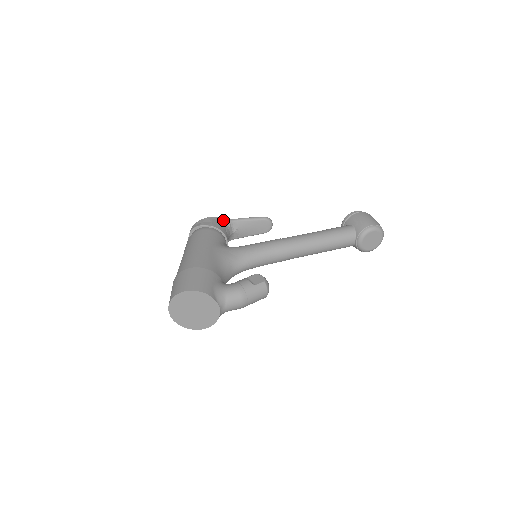
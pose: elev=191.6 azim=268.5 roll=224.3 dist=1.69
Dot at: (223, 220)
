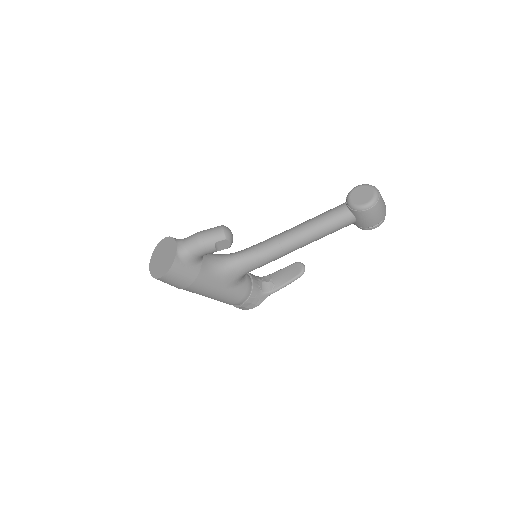
Dot at: occluded
